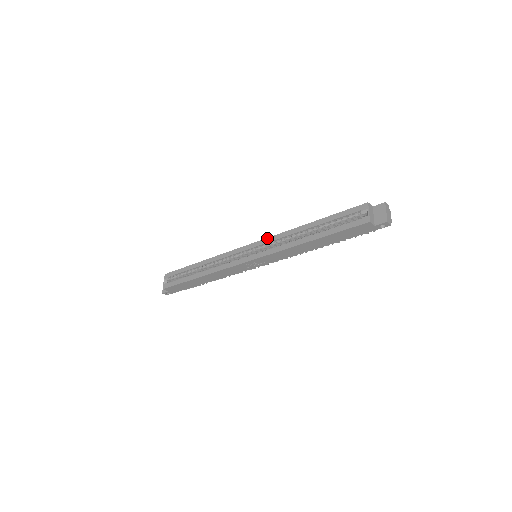
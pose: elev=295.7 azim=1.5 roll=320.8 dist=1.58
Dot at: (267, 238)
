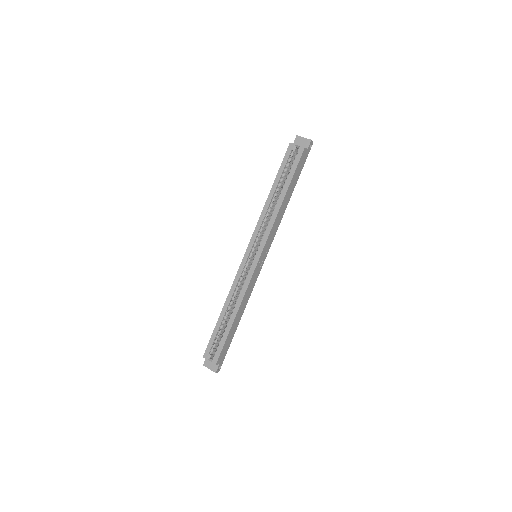
Dot at: (253, 233)
